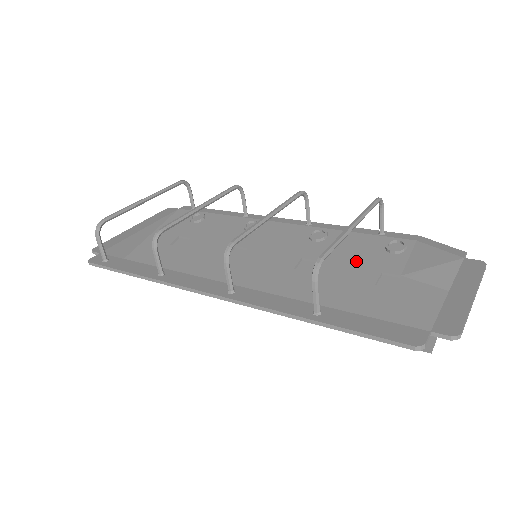
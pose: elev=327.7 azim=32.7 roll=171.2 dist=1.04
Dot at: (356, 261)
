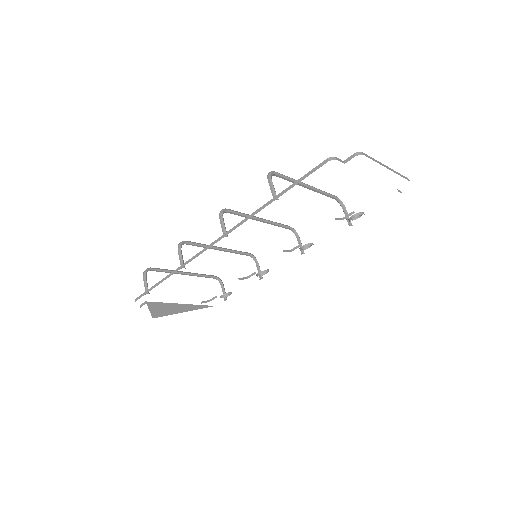
Dot at: occluded
